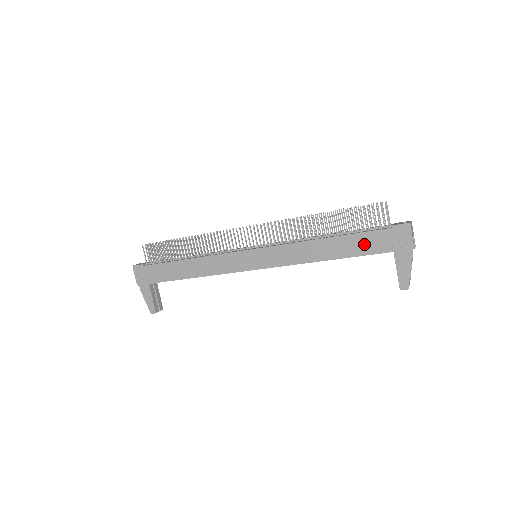
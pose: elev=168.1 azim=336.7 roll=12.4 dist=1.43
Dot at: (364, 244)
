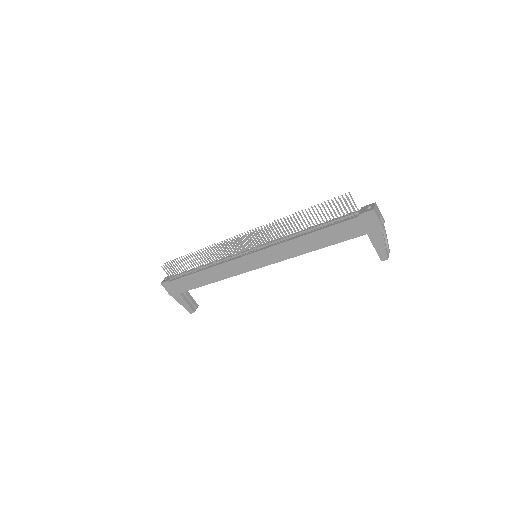
Dot at: (340, 233)
